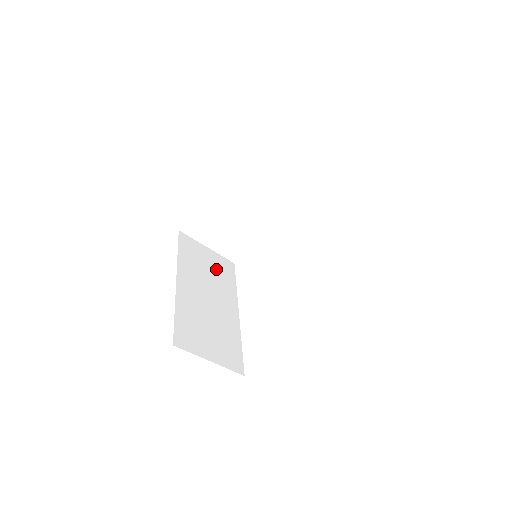
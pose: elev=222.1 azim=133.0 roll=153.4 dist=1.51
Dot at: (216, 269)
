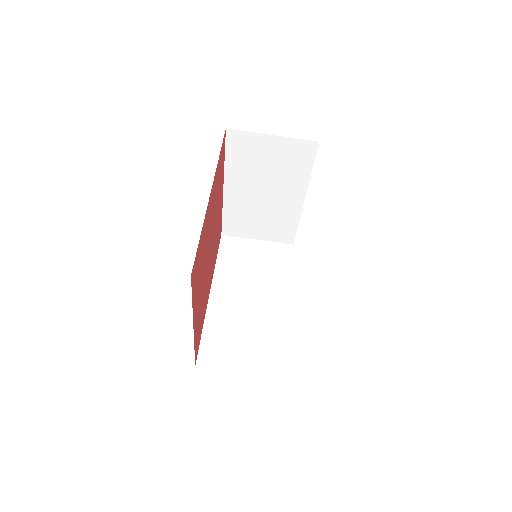
Dot at: (265, 262)
